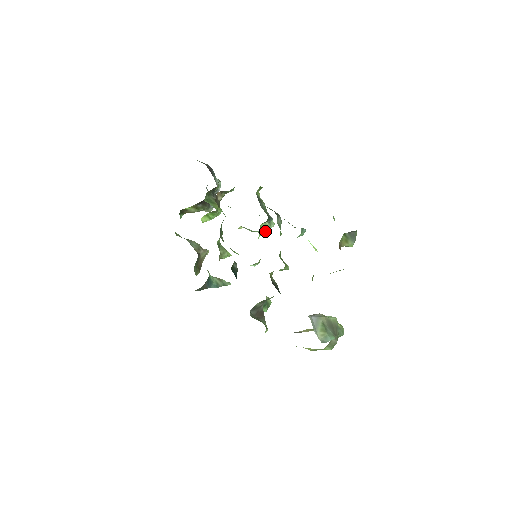
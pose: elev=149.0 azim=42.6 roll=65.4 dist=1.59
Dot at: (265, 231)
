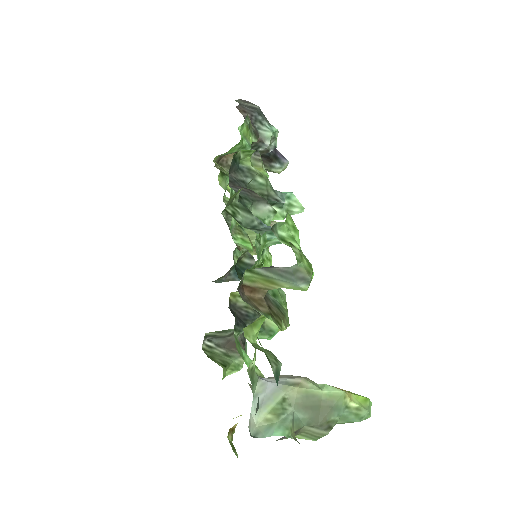
Dot at: (272, 220)
